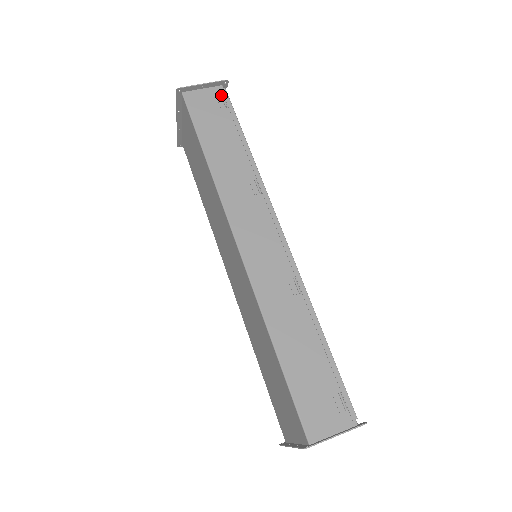
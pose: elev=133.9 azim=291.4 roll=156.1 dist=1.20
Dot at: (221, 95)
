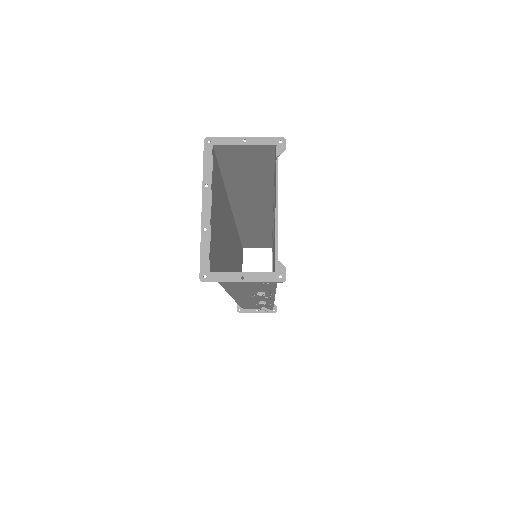
Dot at: occluded
